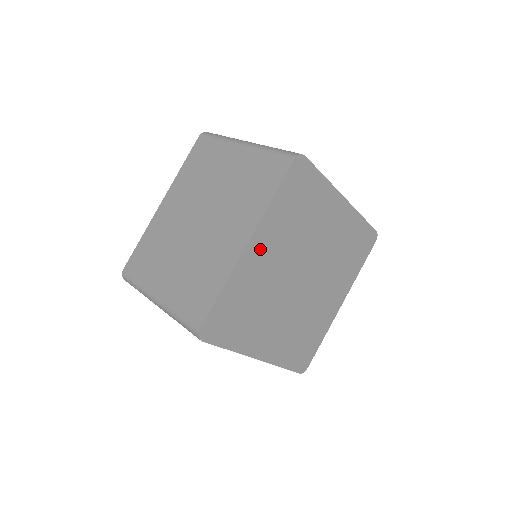
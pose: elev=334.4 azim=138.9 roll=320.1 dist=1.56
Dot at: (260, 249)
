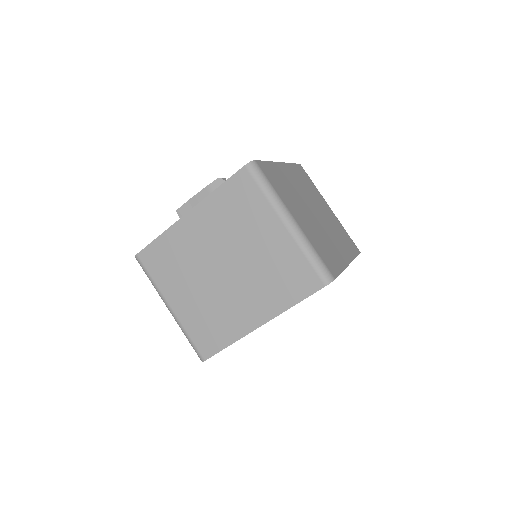
Dot at: occluded
